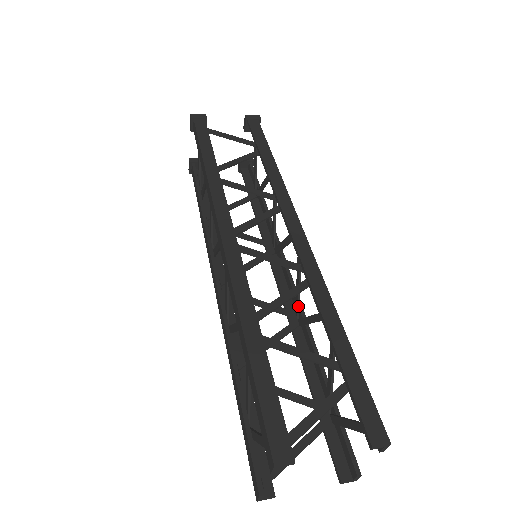
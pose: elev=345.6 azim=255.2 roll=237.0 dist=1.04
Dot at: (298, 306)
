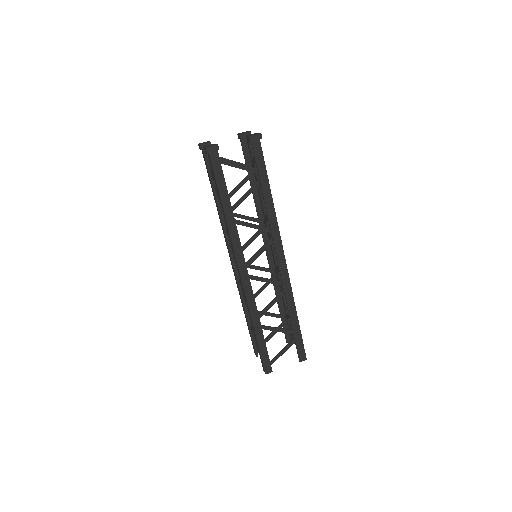
Dot at: (277, 272)
